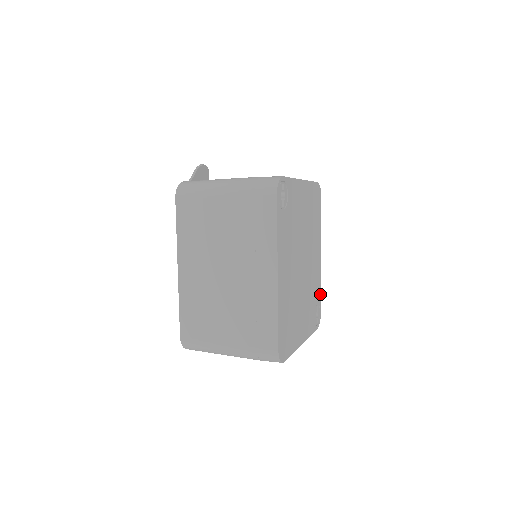
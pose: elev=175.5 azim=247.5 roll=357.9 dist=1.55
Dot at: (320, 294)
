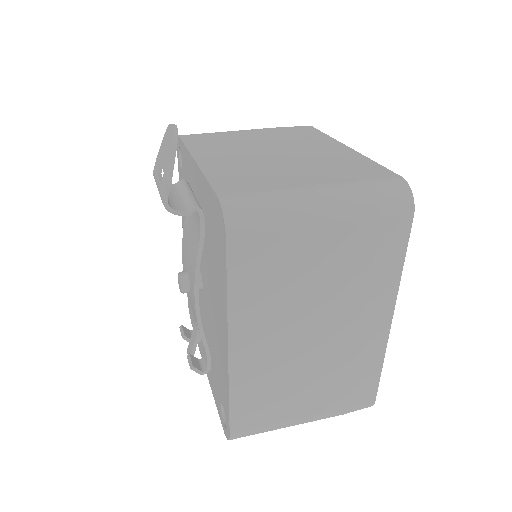
Dot at: occluded
